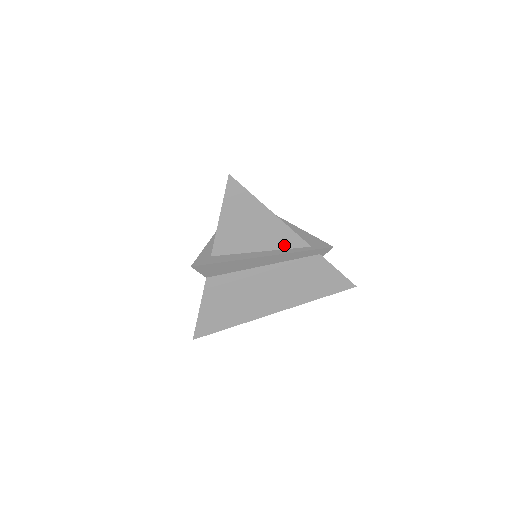
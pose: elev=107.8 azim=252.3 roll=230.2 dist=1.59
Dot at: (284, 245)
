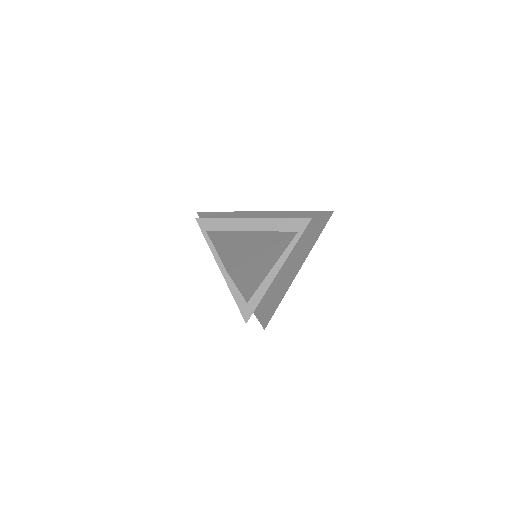
Dot at: (282, 250)
